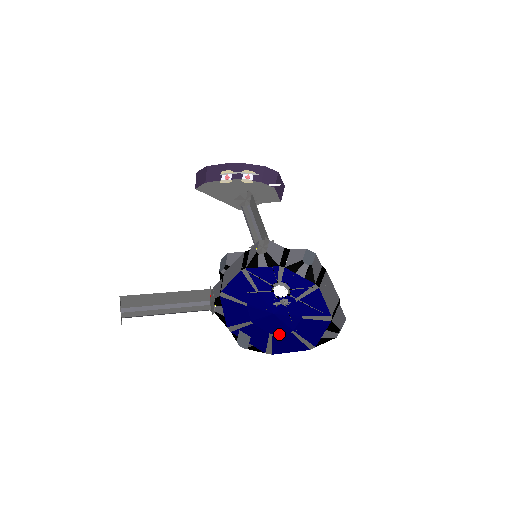
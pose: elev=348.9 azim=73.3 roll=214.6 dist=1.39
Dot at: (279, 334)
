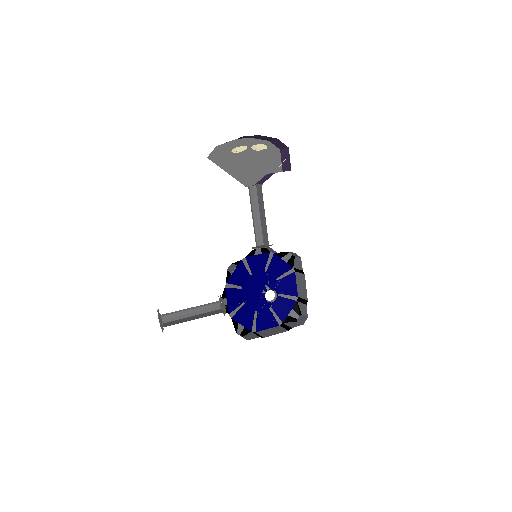
Dot at: (261, 311)
